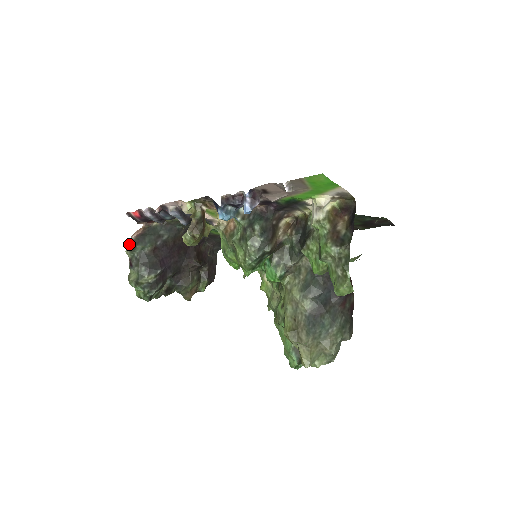
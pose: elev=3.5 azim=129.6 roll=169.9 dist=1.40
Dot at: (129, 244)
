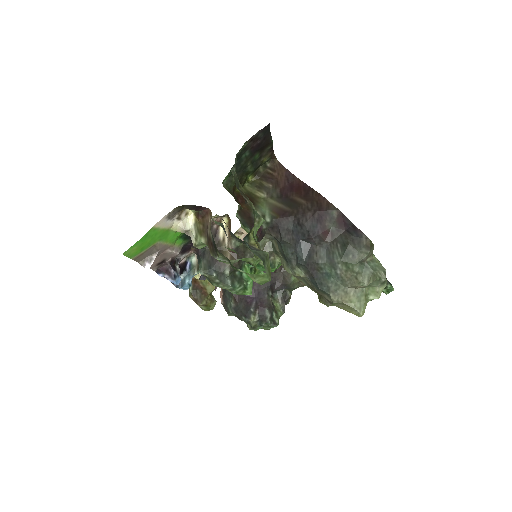
Dot at: (225, 309)
